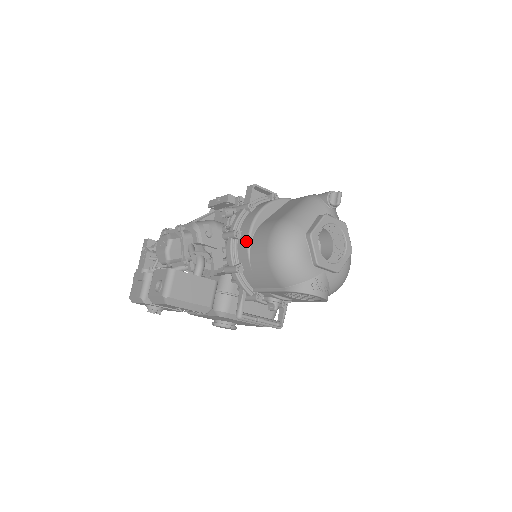
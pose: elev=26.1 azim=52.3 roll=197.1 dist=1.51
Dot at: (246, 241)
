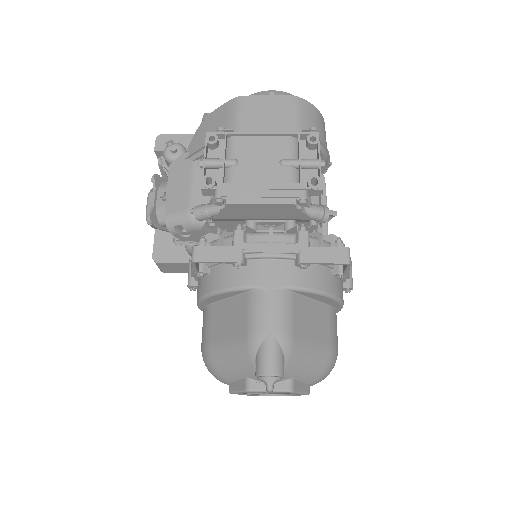
Dot at: occluded
